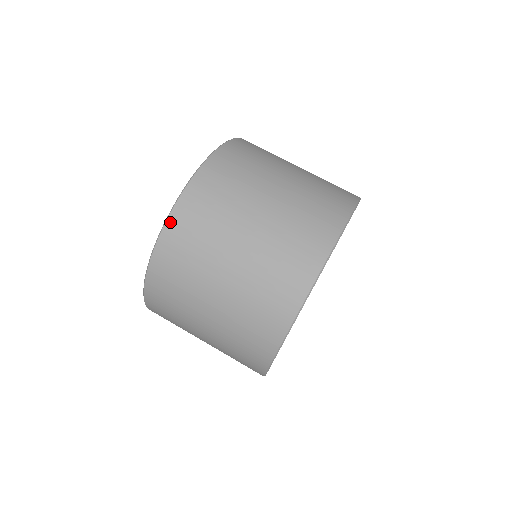
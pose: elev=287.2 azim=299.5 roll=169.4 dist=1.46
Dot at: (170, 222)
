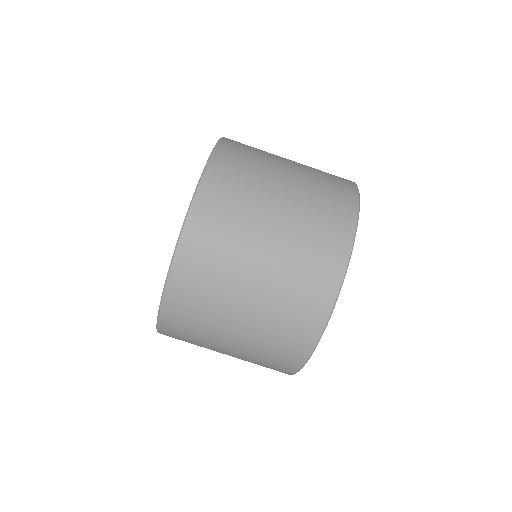
Dot at: (182, 246)
